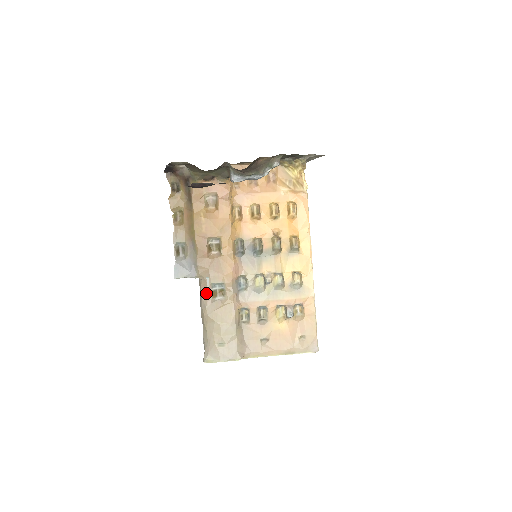
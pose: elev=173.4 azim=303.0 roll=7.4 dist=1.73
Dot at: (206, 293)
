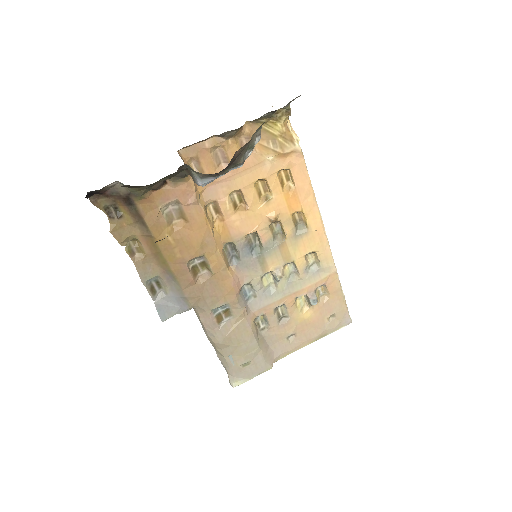
Dot at: (209, 322)
